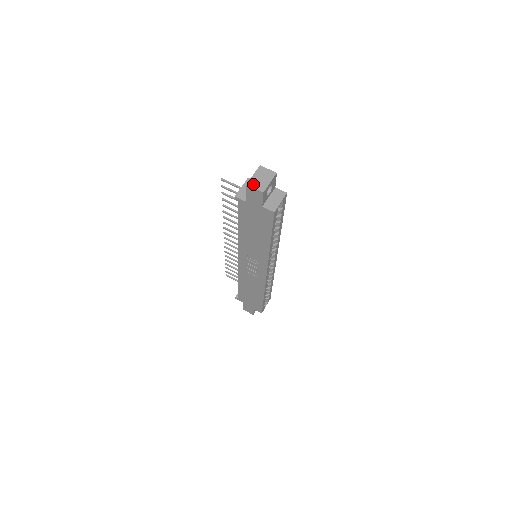
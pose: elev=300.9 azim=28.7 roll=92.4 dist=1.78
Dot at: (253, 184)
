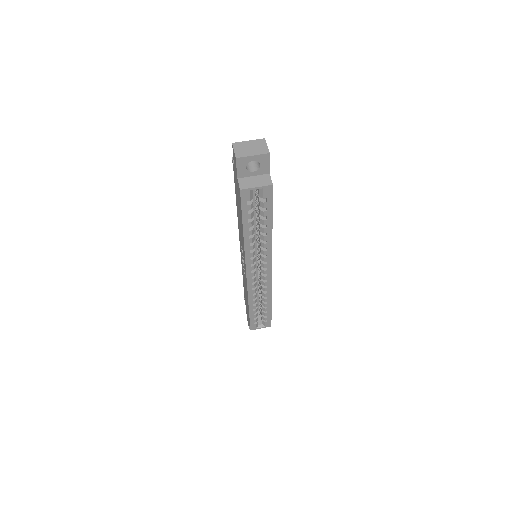
Dot at: (238, 146)
